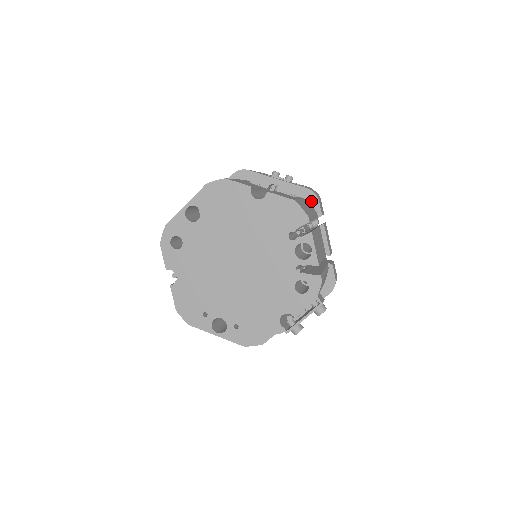
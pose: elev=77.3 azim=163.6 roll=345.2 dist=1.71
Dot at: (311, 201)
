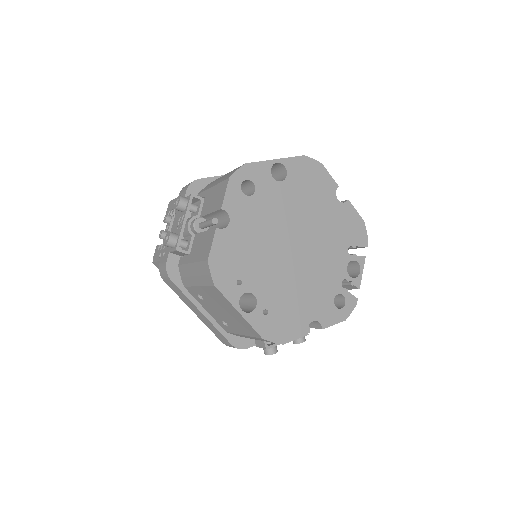
Dot at: occluded
